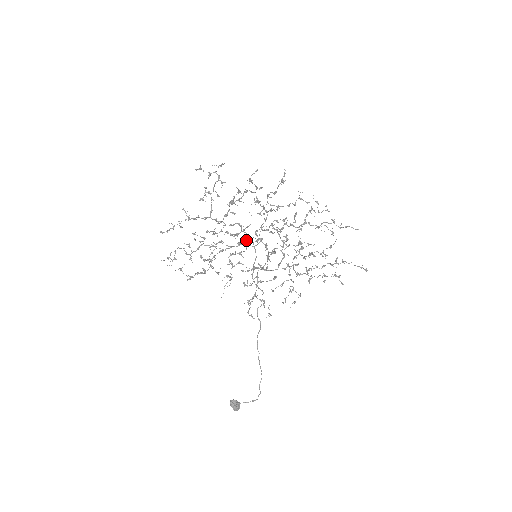
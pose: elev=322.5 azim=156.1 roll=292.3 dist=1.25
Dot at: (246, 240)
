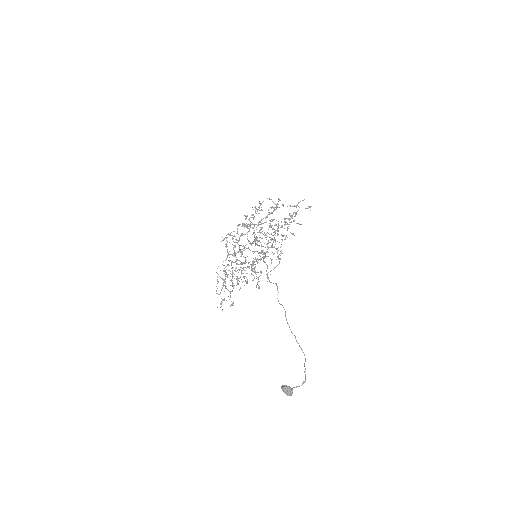
Dot at: occluded
